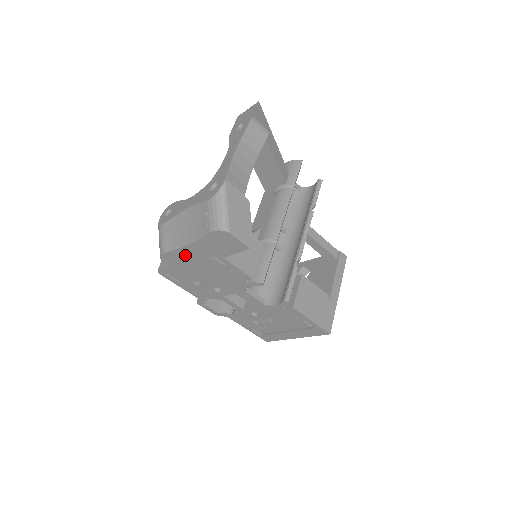
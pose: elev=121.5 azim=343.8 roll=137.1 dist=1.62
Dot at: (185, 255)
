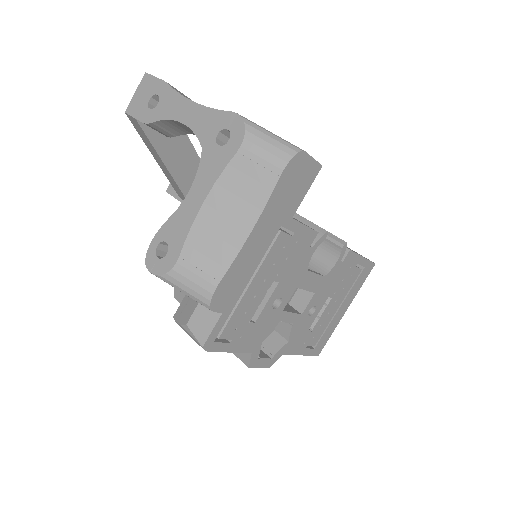
Dot at: (245, 261)
